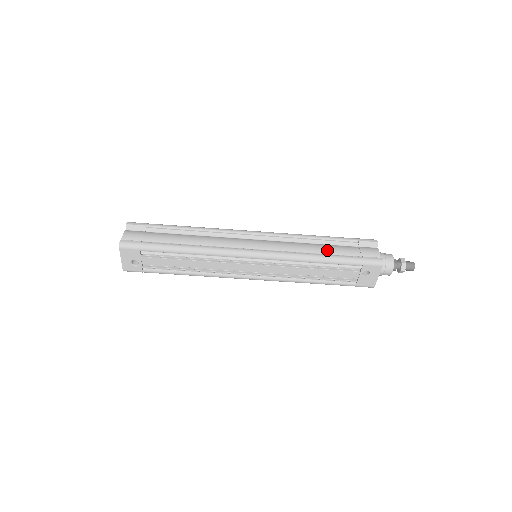
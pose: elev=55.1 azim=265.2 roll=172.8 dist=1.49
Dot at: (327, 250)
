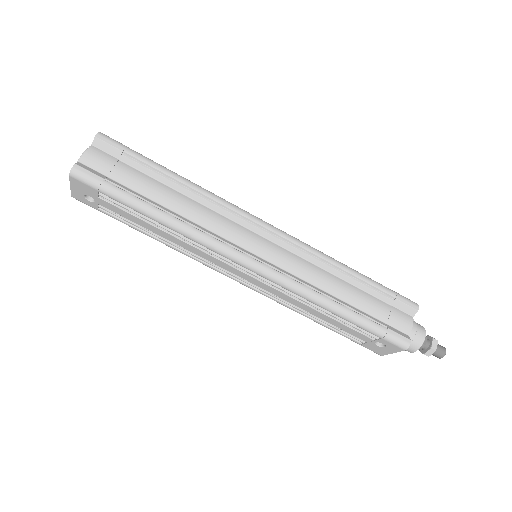
Dot at: (349, 296)
